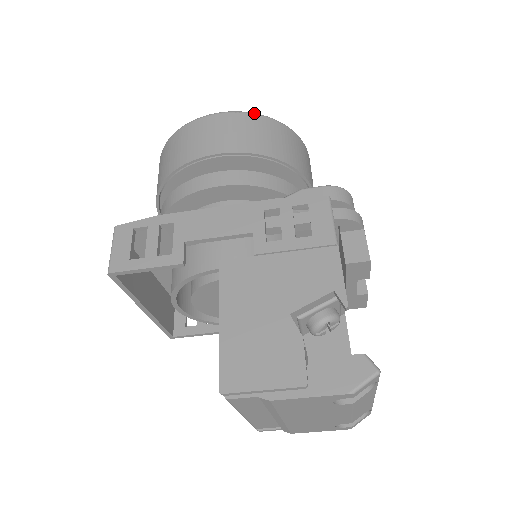
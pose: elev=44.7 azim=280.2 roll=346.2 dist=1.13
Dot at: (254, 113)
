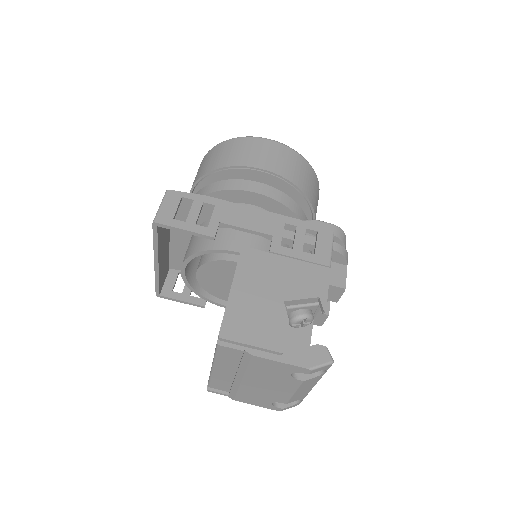
Dot at: (296, 151)
